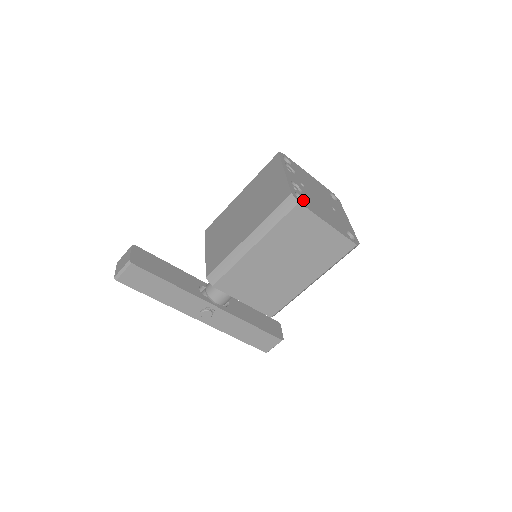
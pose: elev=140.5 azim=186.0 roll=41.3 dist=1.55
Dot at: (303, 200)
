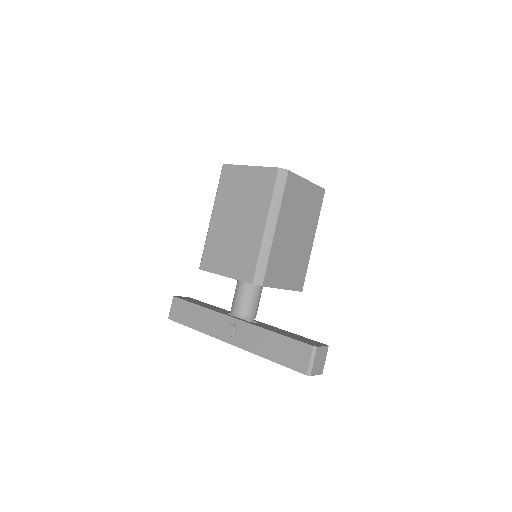
Dot at: occluded
